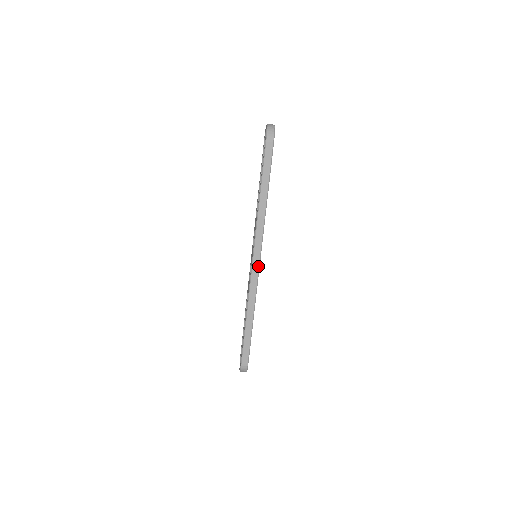
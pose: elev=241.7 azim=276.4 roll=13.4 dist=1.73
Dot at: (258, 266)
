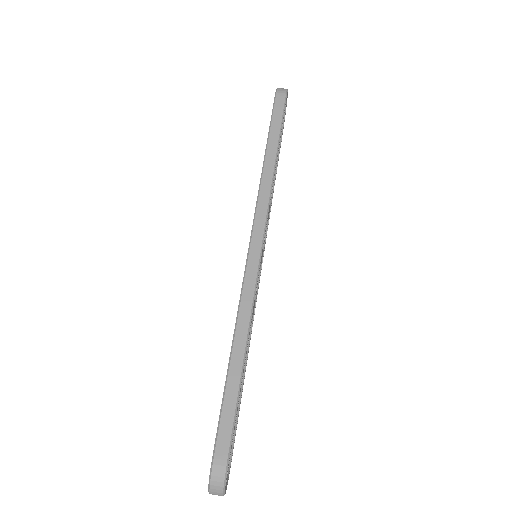
Dot at: (259, 254)
